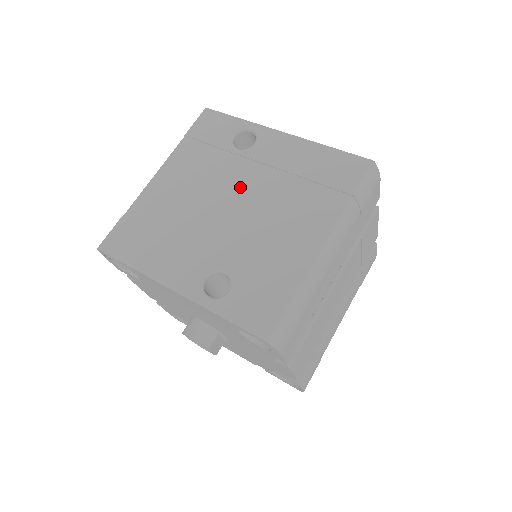
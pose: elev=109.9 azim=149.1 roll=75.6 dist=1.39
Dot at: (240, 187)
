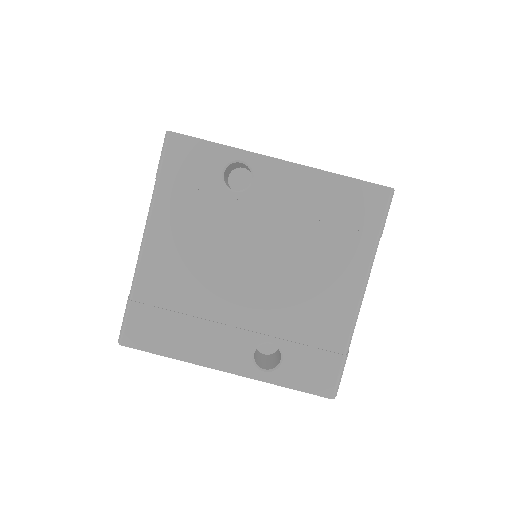
Dot at: (254, 243)
